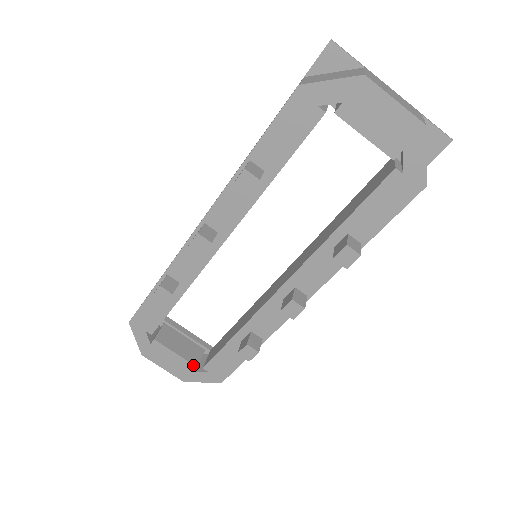
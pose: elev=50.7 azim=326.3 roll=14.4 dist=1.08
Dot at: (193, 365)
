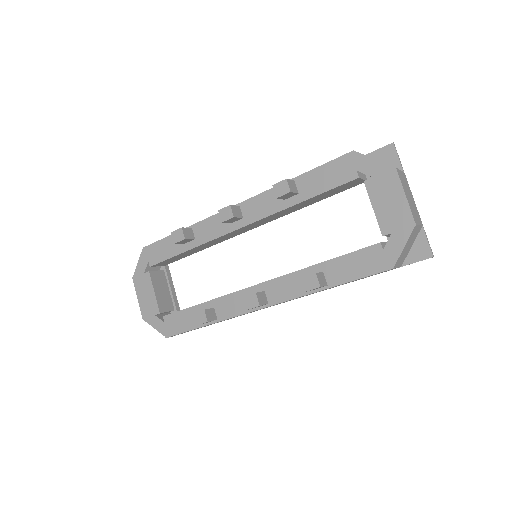
Dot at: (159, 309)
